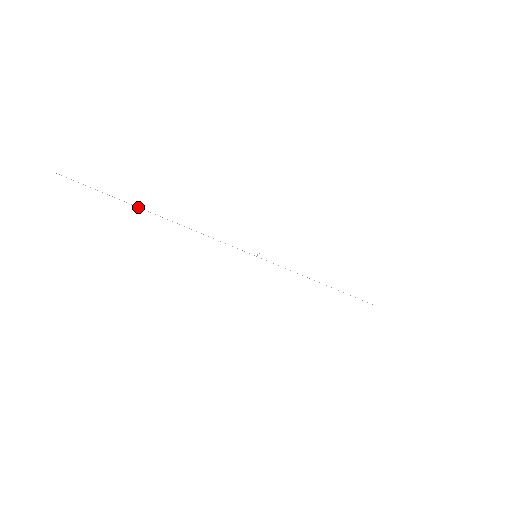
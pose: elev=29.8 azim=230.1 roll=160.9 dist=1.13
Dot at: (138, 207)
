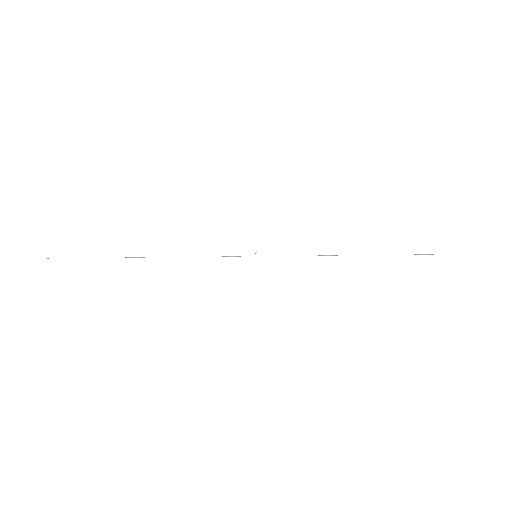
Dot at: occluded
